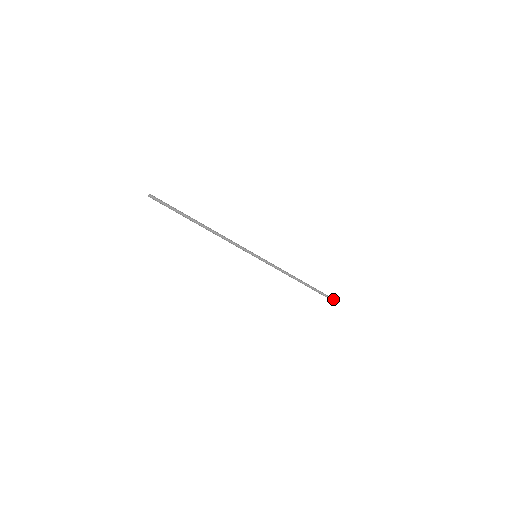
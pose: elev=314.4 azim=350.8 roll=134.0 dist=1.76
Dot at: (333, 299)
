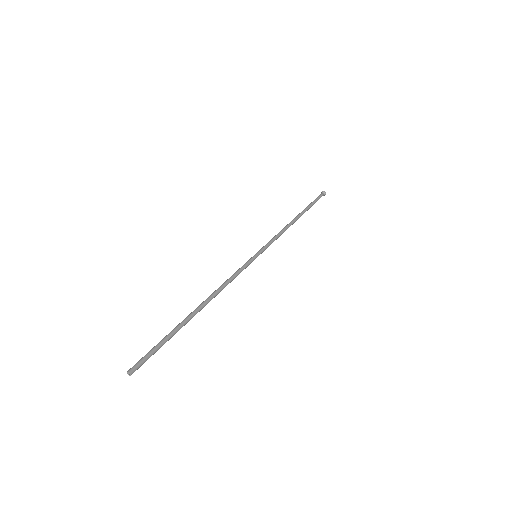
Dot at: (325, 193)
